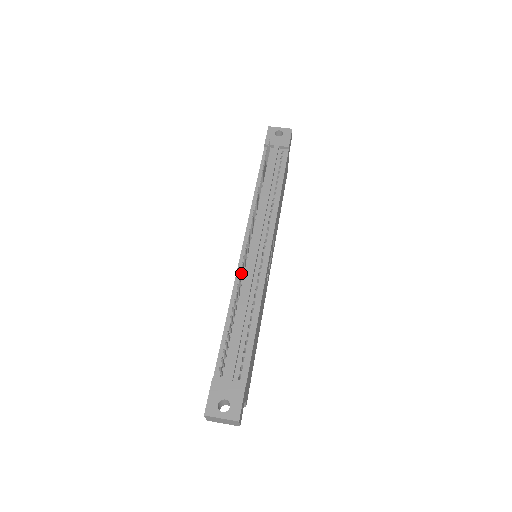
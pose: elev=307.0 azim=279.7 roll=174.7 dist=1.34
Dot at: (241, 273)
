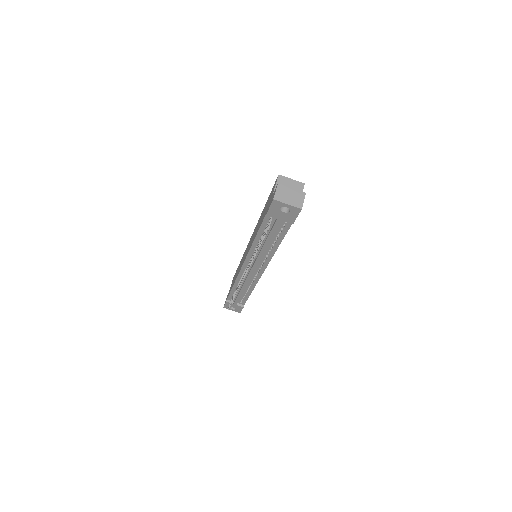
Dot at: occluded
